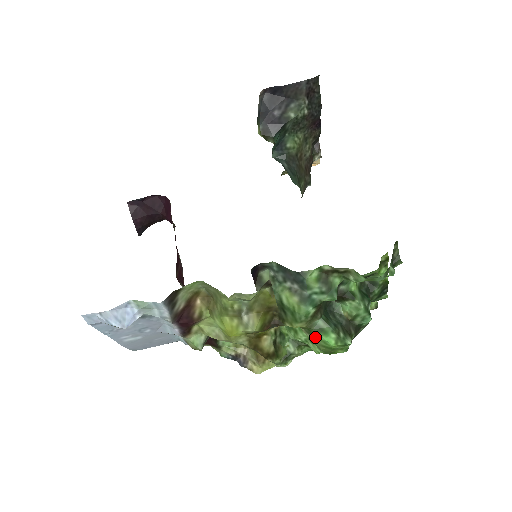
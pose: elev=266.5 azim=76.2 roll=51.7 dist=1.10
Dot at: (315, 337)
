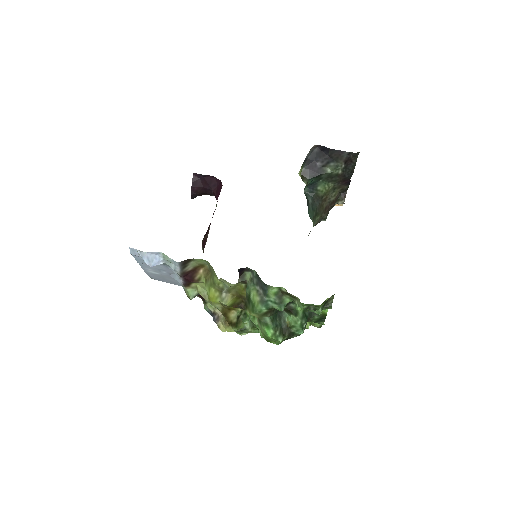
Dot at: (261, 326)
